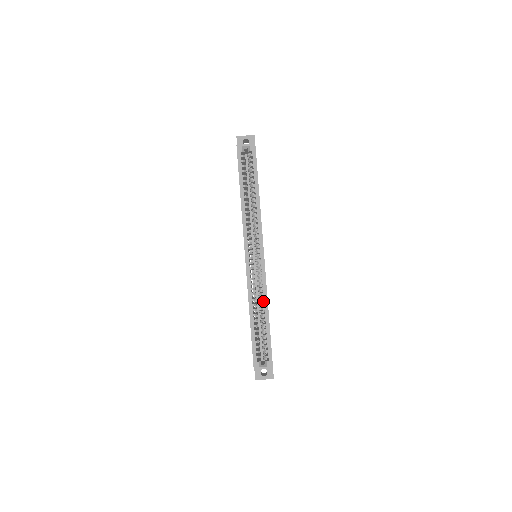
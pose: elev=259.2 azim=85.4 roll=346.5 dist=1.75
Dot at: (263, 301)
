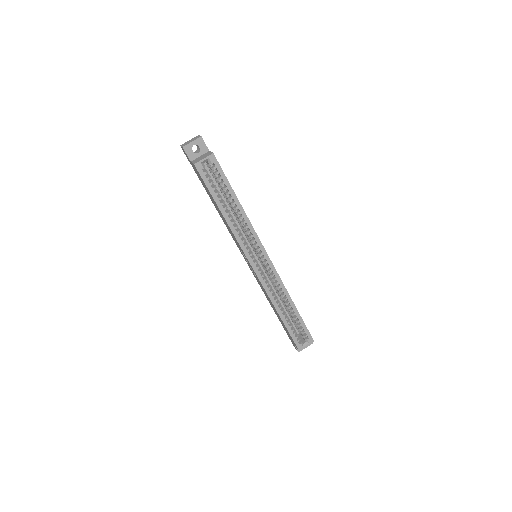
Dot at: occluded
